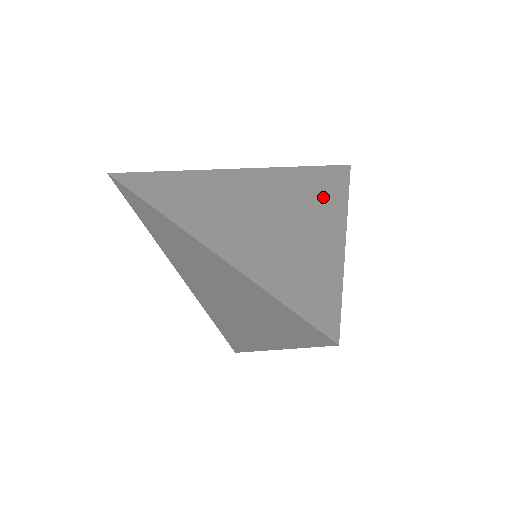
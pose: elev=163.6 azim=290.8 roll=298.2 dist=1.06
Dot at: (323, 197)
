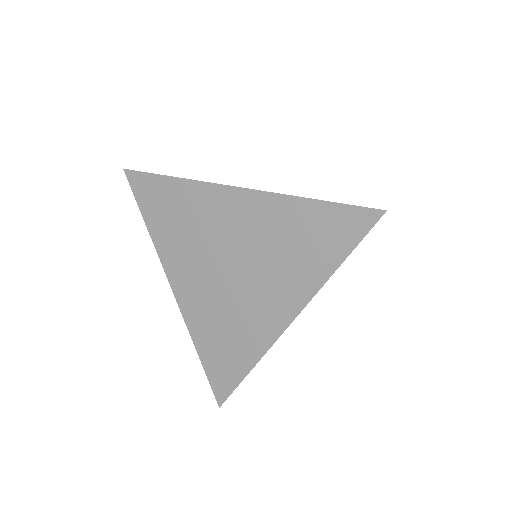
Dot at: (301, 265)
